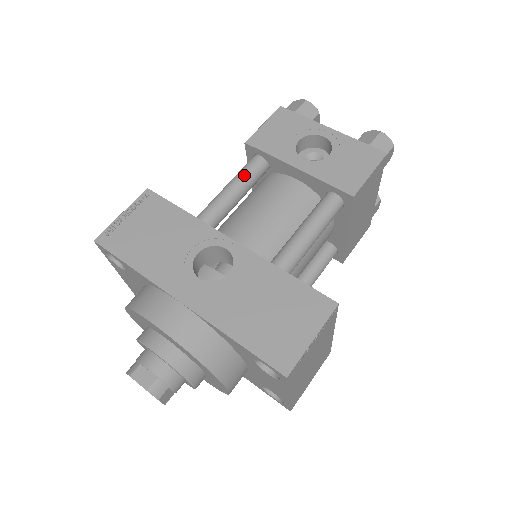
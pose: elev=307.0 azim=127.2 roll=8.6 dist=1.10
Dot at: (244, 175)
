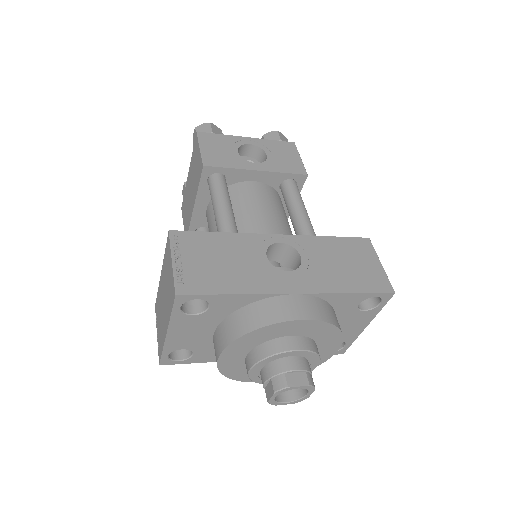
Dot at: (224, 191)
